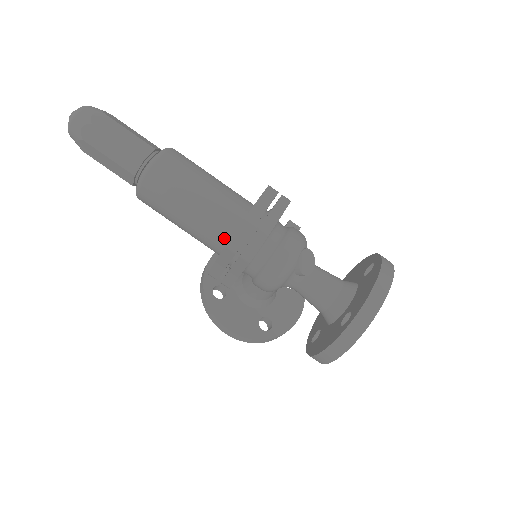
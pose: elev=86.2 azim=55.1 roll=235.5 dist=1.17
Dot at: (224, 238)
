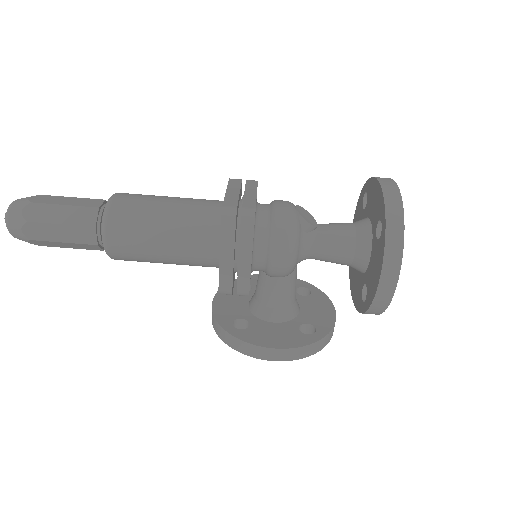
Dot at: (215, 231)
